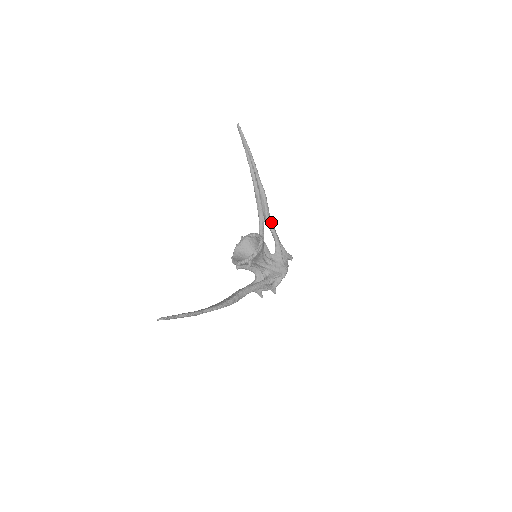
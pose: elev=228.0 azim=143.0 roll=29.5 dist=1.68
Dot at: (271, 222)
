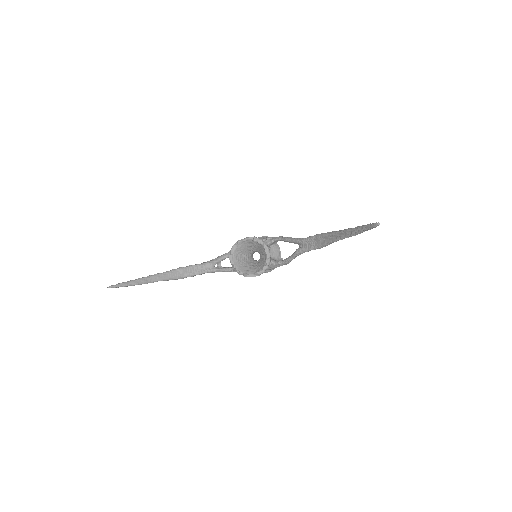
Dot at: occluded
